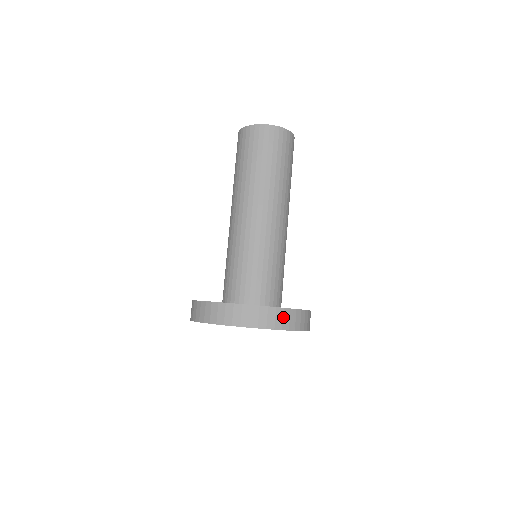
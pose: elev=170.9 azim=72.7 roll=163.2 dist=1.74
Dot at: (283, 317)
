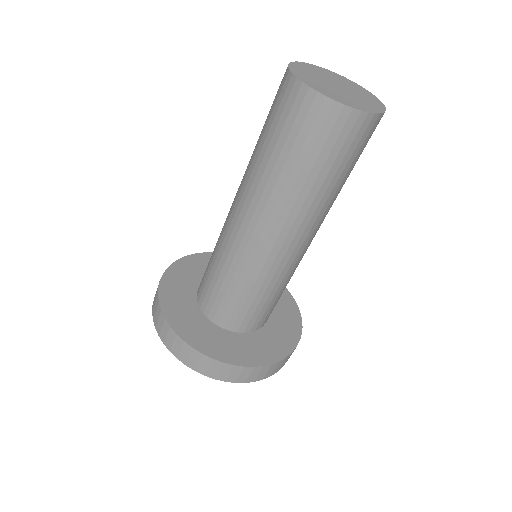
Dot at: (230, 372)
